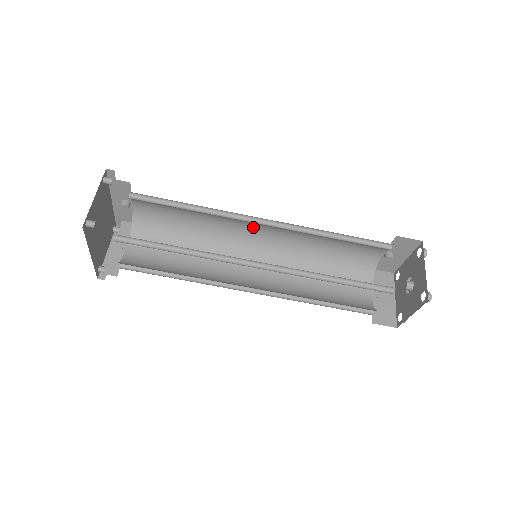
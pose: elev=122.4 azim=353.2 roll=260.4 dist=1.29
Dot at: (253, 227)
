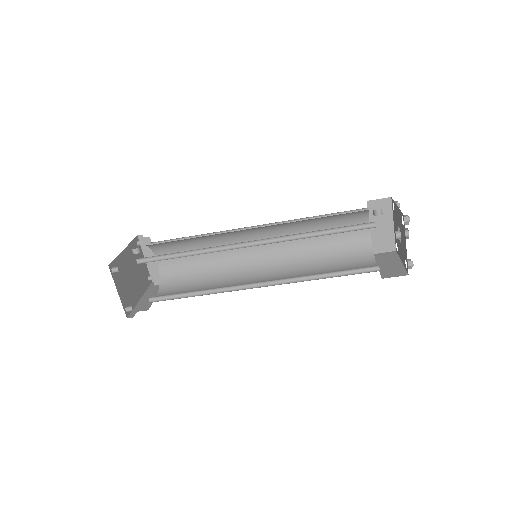
Dot at: occluded
